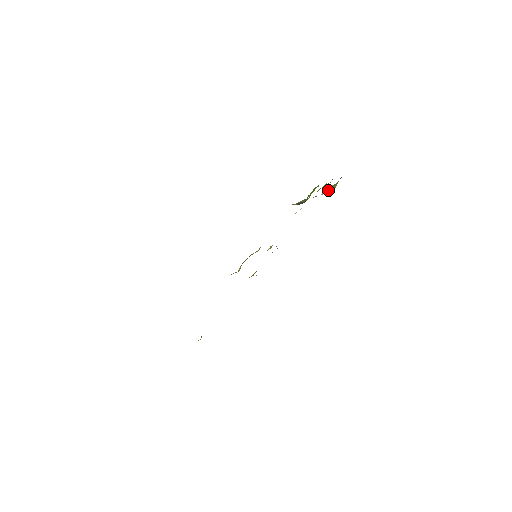
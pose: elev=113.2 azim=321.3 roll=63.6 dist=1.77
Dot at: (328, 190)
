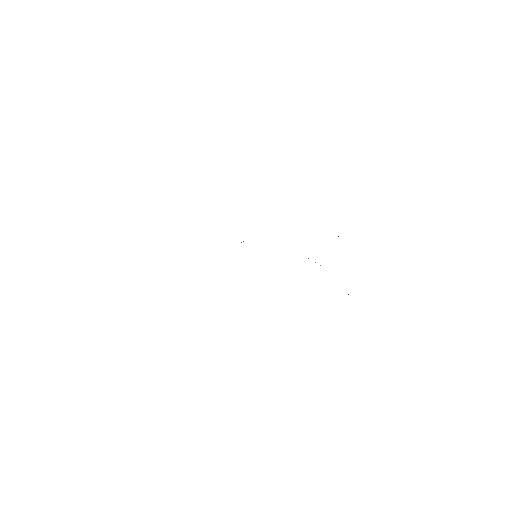
Dot at: occluded
